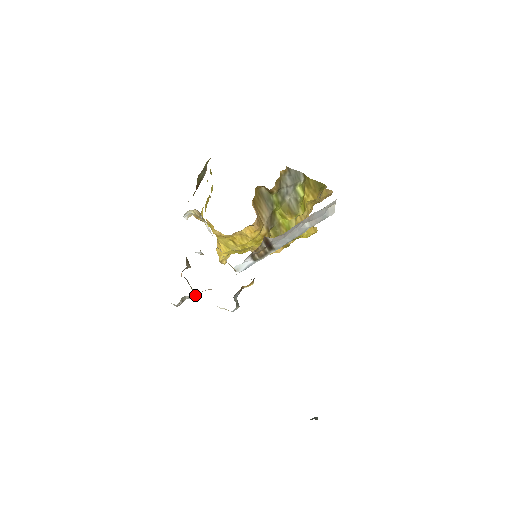
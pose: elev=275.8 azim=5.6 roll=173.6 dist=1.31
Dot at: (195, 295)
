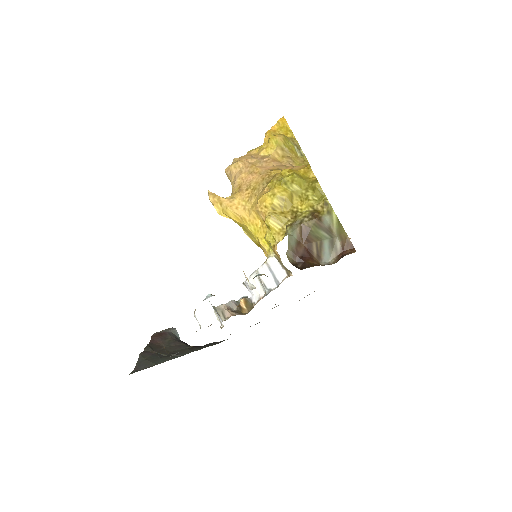
Dot at: occluded
